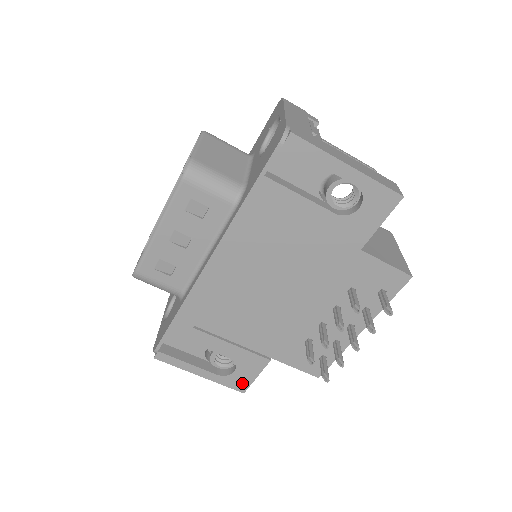
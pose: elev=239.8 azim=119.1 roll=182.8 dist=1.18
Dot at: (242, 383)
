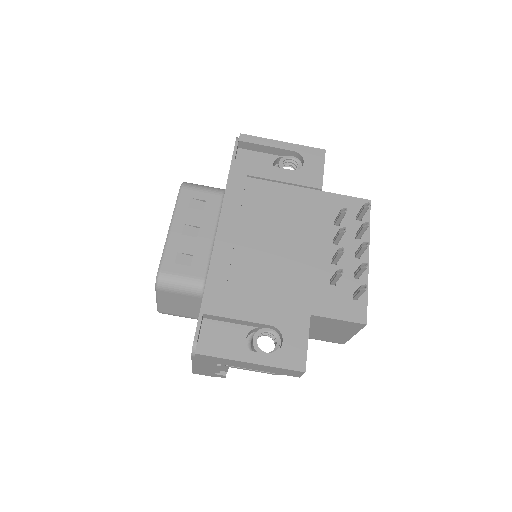
Dot at: (297, 357)
